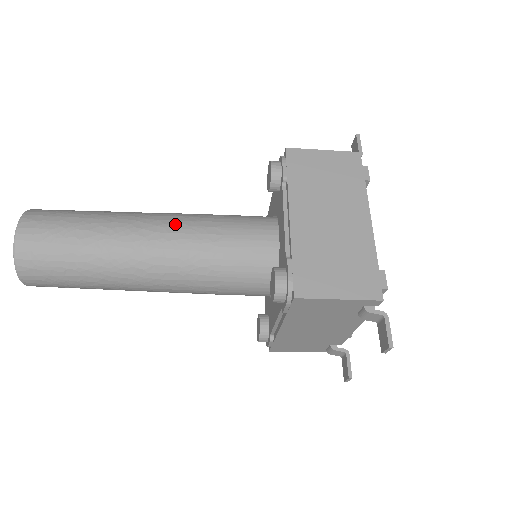
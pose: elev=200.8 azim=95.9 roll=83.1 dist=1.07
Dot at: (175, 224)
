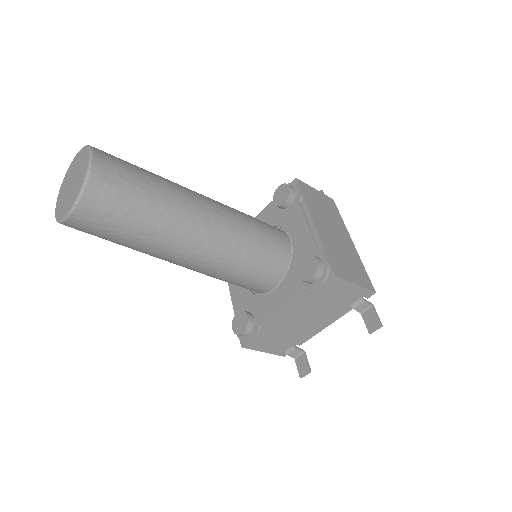
Dot at: (221, 205)
